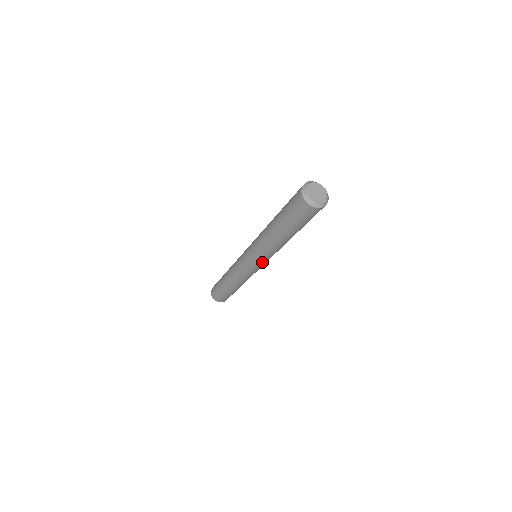
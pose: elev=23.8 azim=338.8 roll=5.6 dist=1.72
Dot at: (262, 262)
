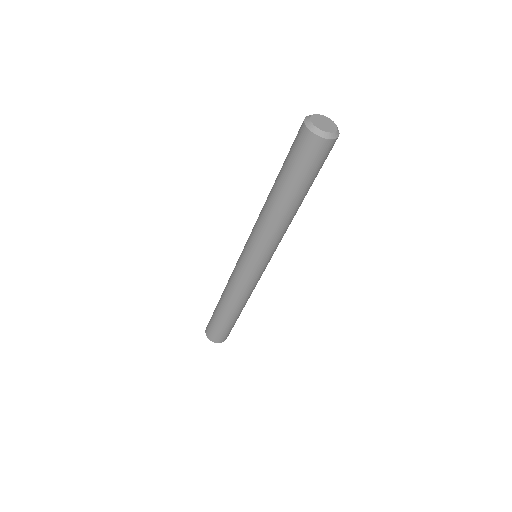
Dot at: occluded
